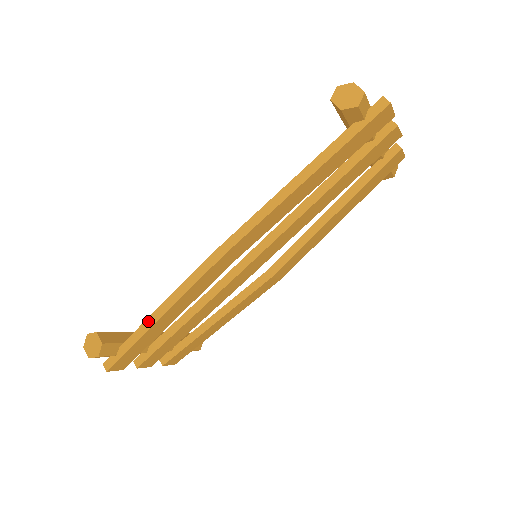
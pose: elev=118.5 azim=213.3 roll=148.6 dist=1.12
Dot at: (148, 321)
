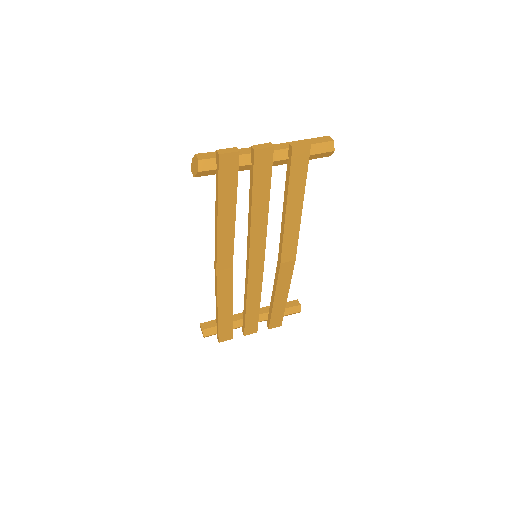
Dot at: (216, 313)
